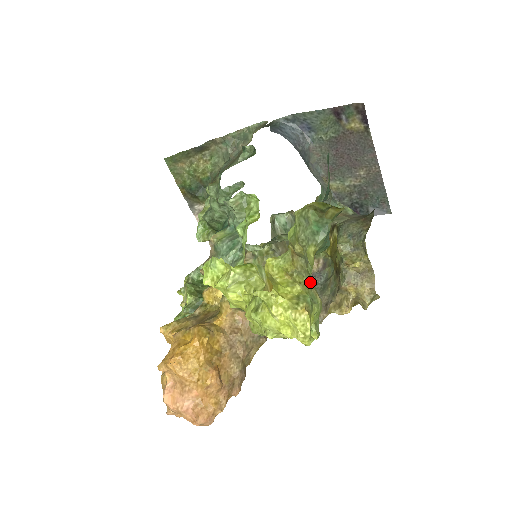
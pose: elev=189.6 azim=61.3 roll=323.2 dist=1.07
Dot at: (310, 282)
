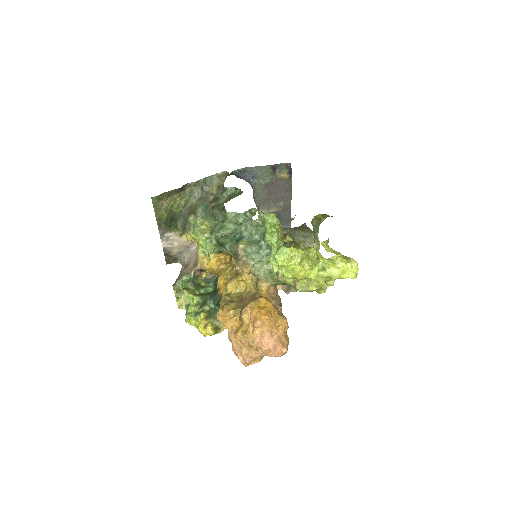
Dot at: occluded
